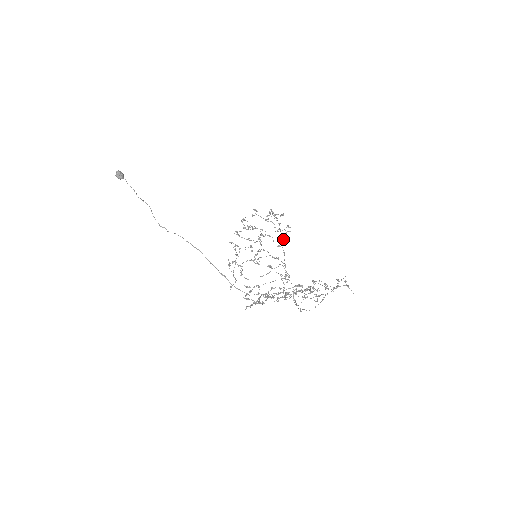
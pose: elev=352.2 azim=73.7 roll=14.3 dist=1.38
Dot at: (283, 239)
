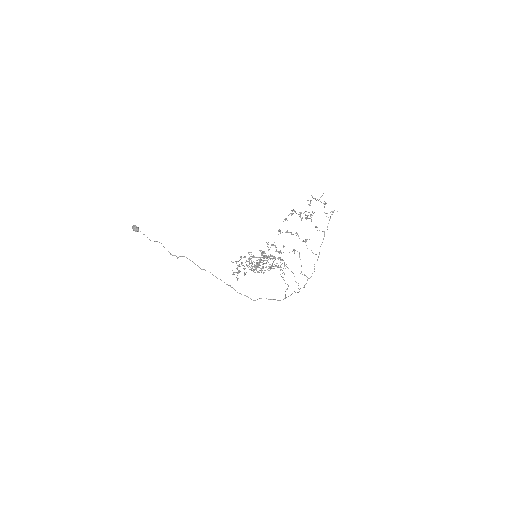
Dot at: (277, 258)
